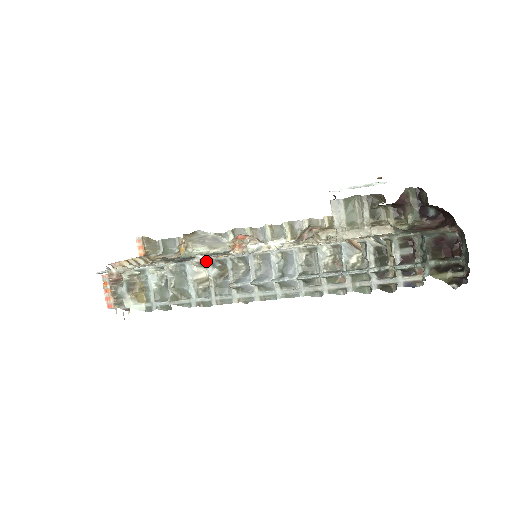
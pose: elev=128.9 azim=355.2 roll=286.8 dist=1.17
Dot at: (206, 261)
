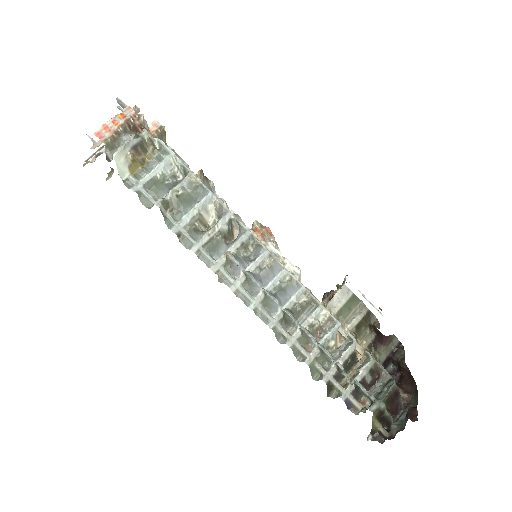
Dot at: (230, 212)
